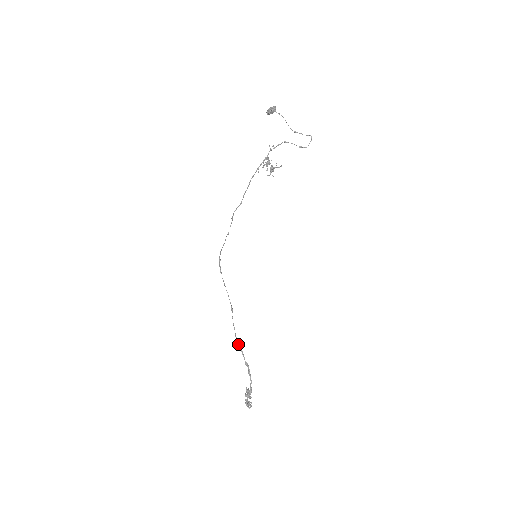
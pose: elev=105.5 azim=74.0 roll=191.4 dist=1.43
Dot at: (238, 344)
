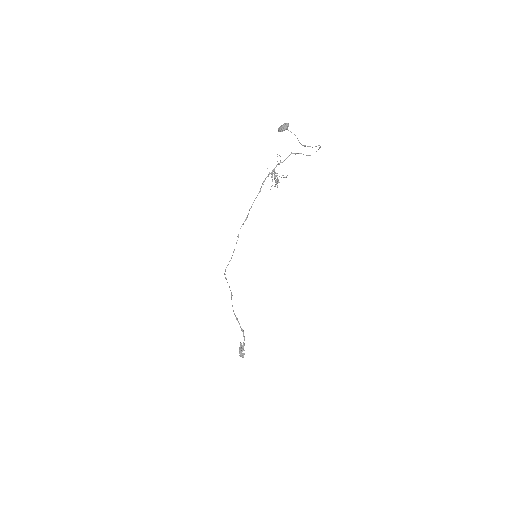
Dot at: occluded
